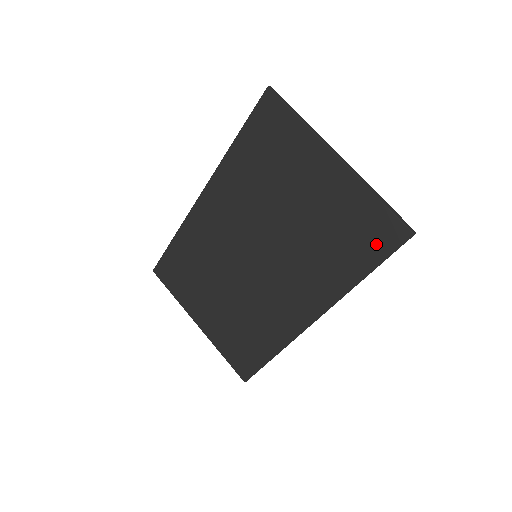
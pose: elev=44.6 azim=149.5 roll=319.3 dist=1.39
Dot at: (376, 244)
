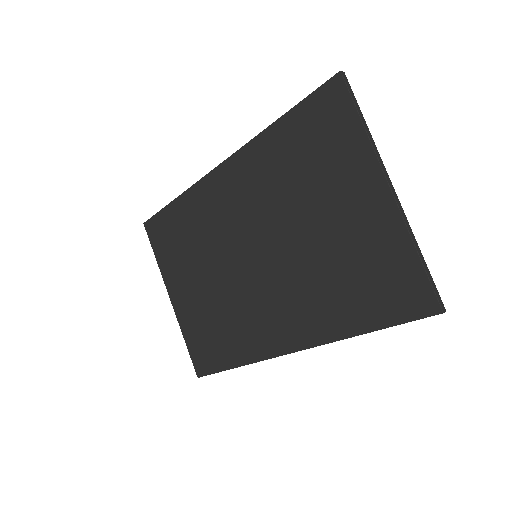
Dot at: (394, 303)
